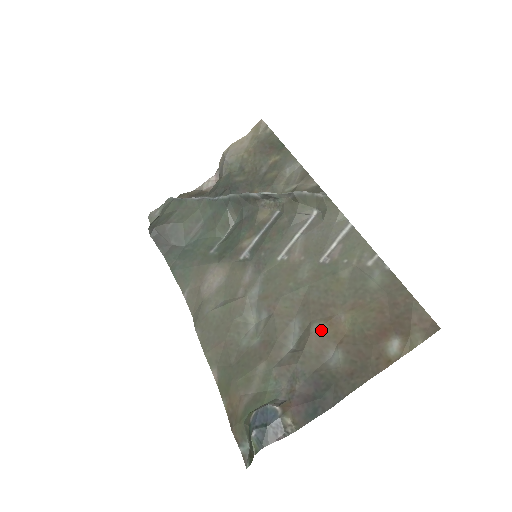
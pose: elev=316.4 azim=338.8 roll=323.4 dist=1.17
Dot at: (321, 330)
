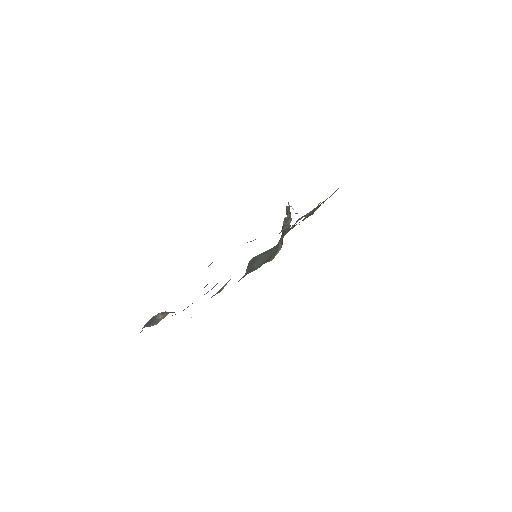
Dot at: occluded
